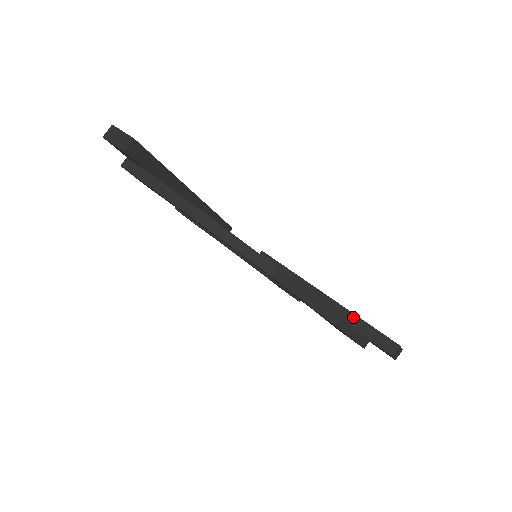
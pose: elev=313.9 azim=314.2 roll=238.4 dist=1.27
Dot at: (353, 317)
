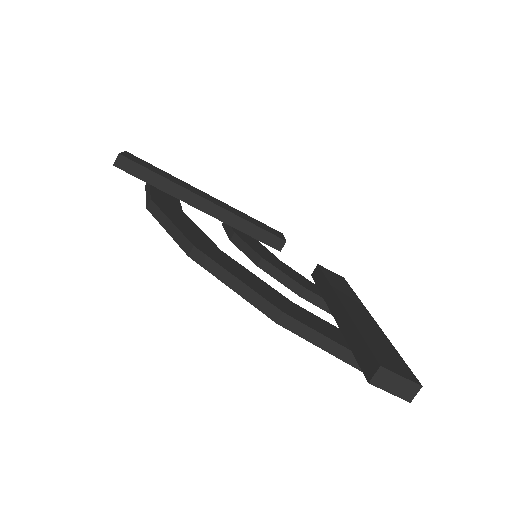
Dot at: (352, 328)
